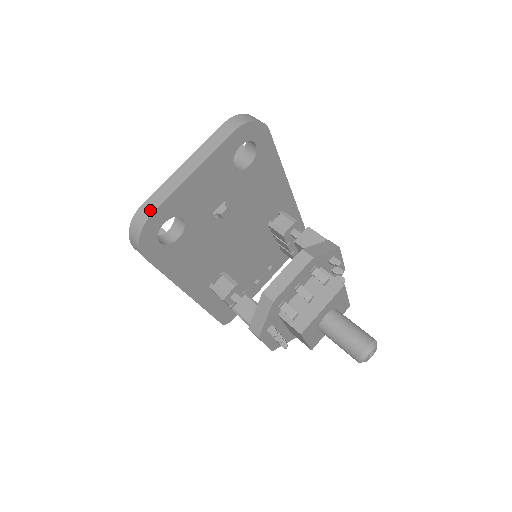
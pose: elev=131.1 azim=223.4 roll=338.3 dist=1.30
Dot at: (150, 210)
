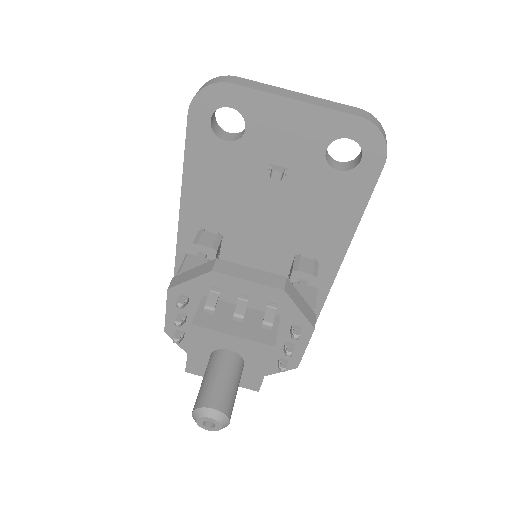
Dot at: (234, 81)
